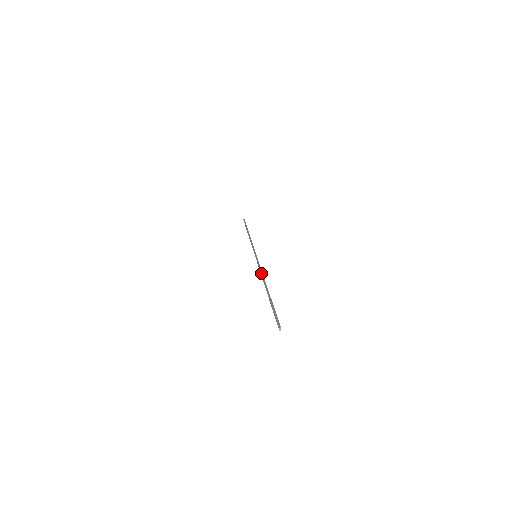
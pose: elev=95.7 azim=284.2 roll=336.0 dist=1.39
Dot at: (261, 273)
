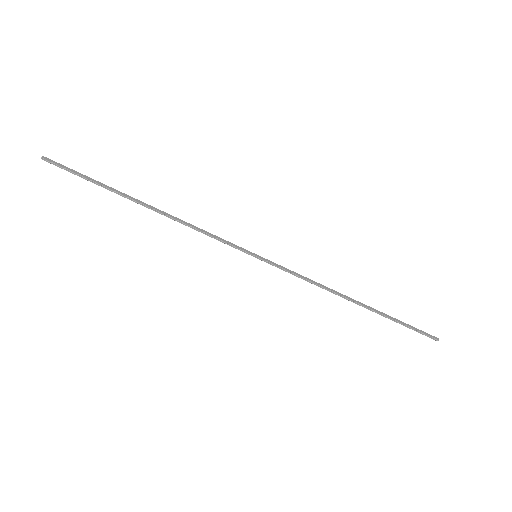
Dot at: occluded
